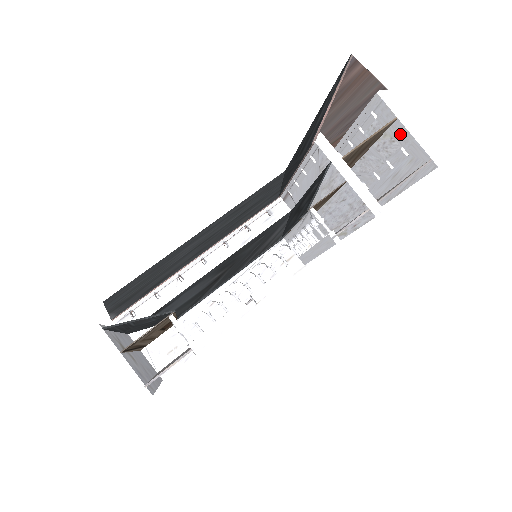
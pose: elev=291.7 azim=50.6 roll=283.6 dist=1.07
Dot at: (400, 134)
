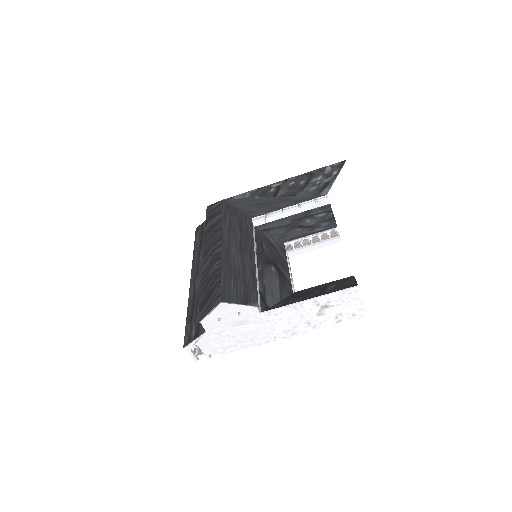
Dot at: occluded
